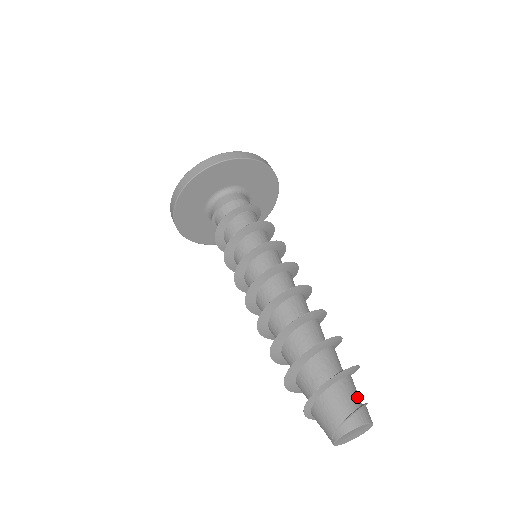
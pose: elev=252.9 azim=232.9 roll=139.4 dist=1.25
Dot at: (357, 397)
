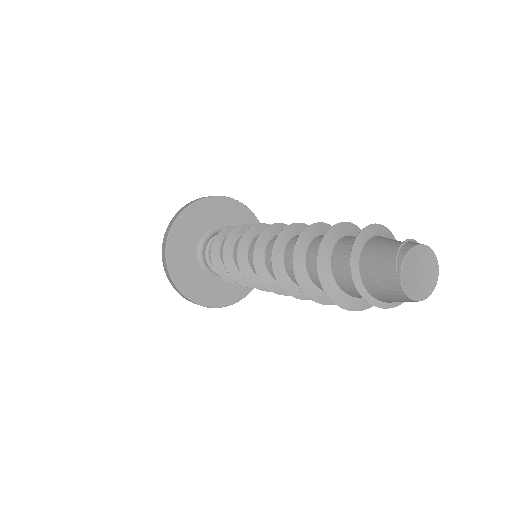
Dot at: occluded
